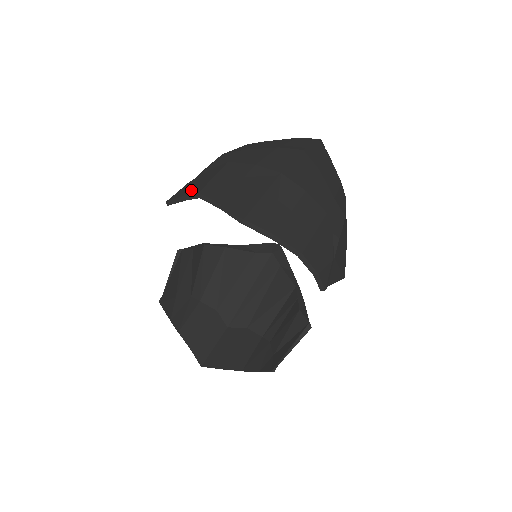
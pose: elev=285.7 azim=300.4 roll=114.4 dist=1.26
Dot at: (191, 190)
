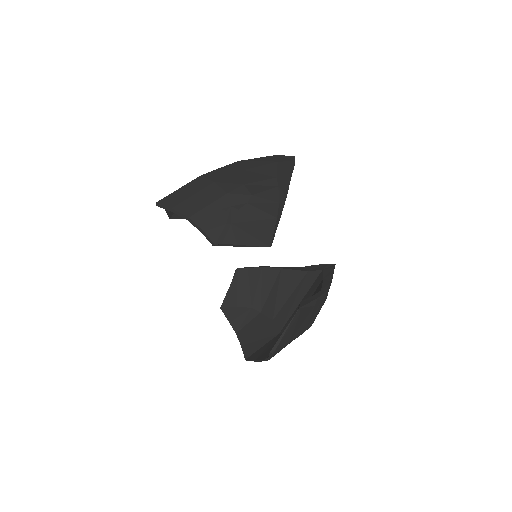
Dot at: occluded
